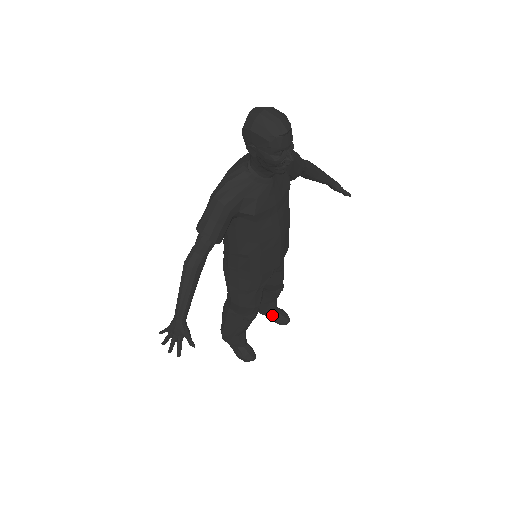
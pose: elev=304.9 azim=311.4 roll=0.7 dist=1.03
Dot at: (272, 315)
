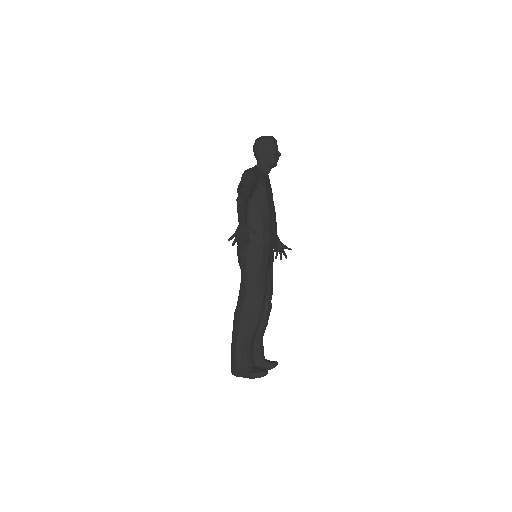
Dot at: (262, 360)
